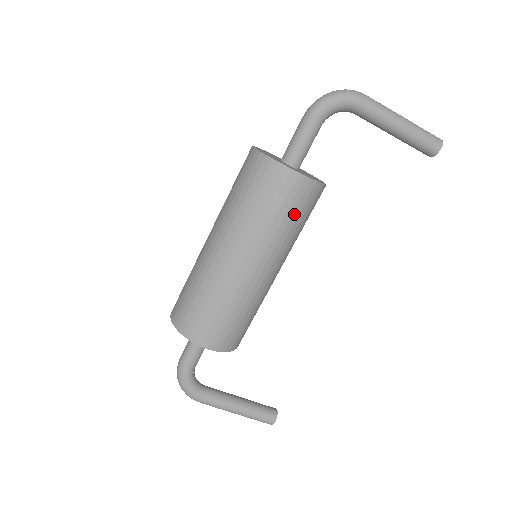
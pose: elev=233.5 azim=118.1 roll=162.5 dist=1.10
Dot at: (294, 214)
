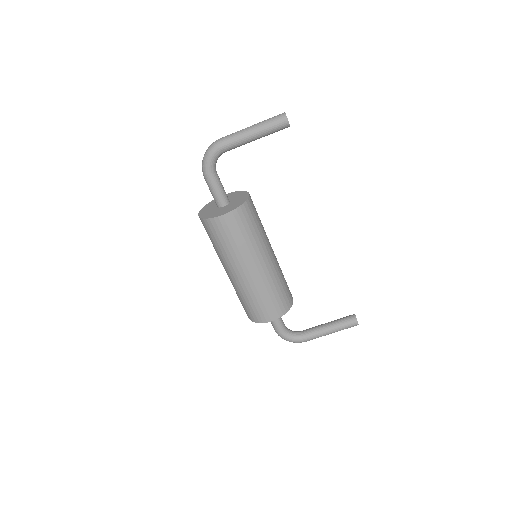
Dot at: (242, 232)
